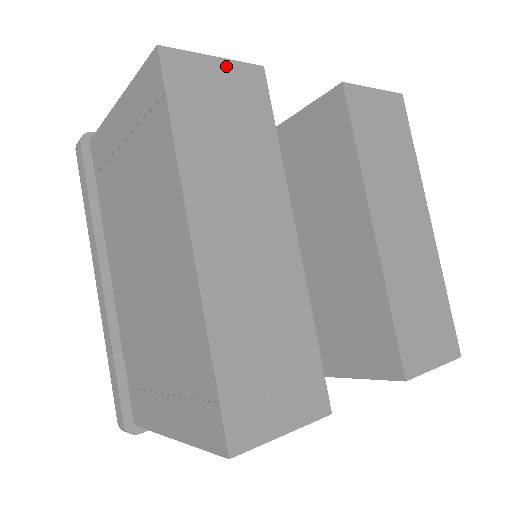
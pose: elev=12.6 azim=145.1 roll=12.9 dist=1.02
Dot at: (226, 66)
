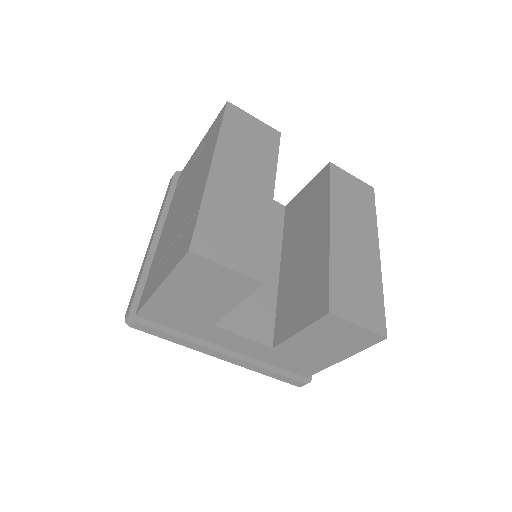
Dot at: (259, 123)
